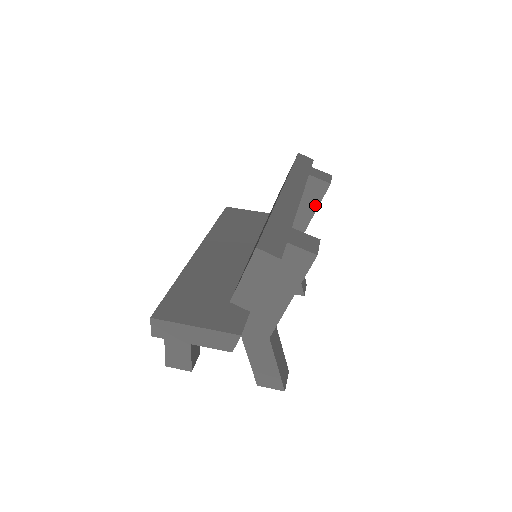
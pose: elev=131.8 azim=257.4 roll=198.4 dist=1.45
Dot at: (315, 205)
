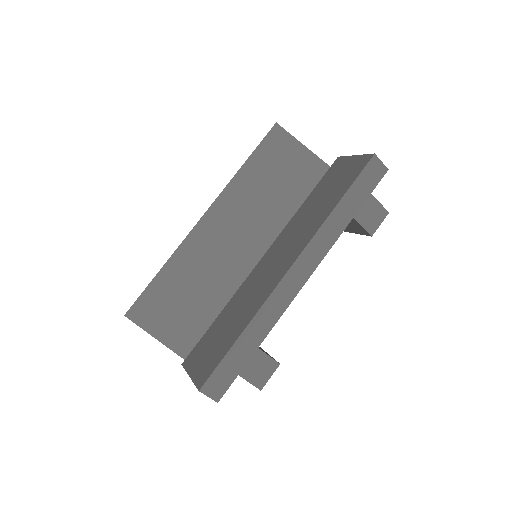
Dot at: (349, 230)
